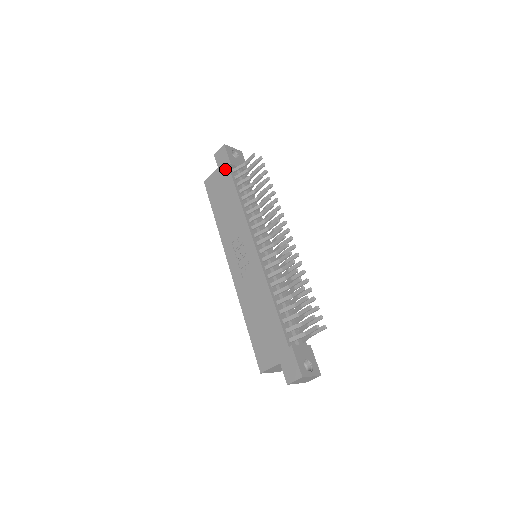
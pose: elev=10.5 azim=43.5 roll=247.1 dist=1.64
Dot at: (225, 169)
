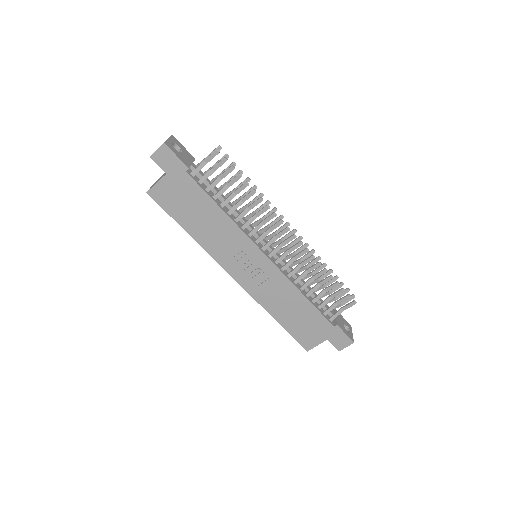
Dot at: (181, 175)
